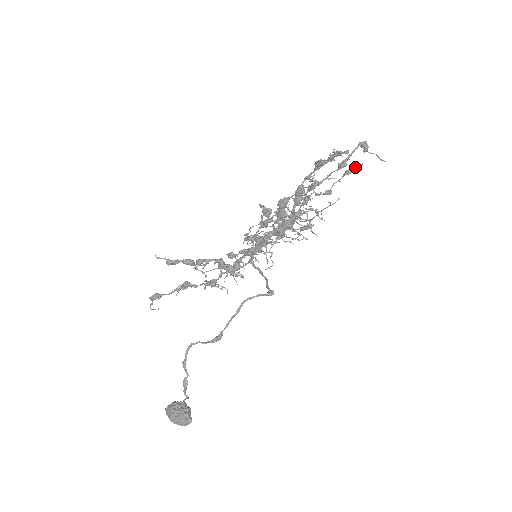
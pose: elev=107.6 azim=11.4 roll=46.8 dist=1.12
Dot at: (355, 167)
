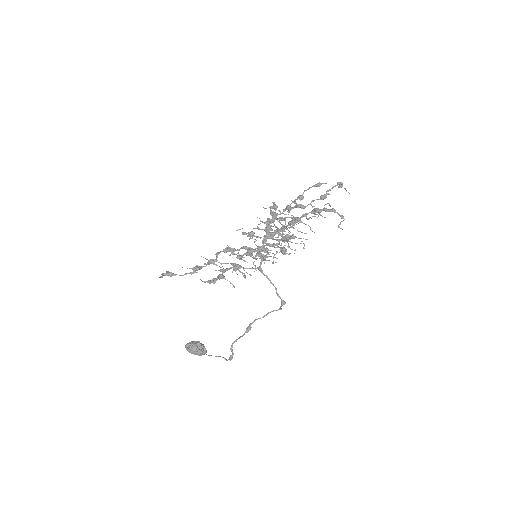
Dot at: (324, 183)
